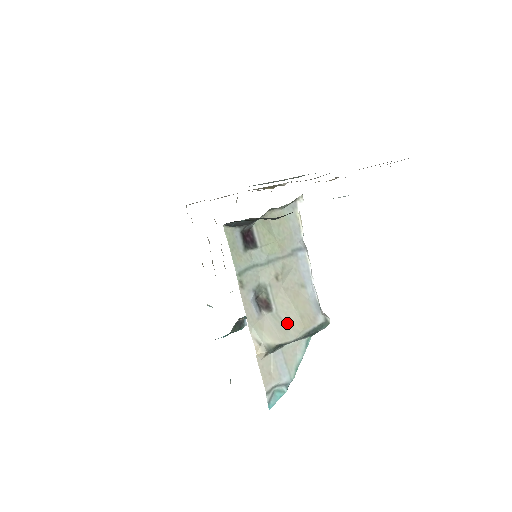
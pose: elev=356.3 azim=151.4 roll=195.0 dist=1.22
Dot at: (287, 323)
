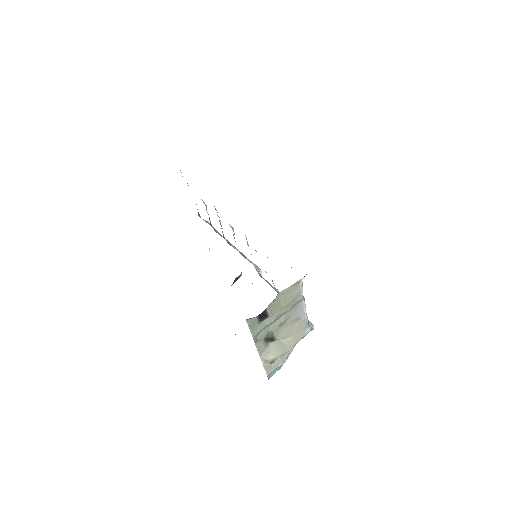
Dot at: (285, 344)
